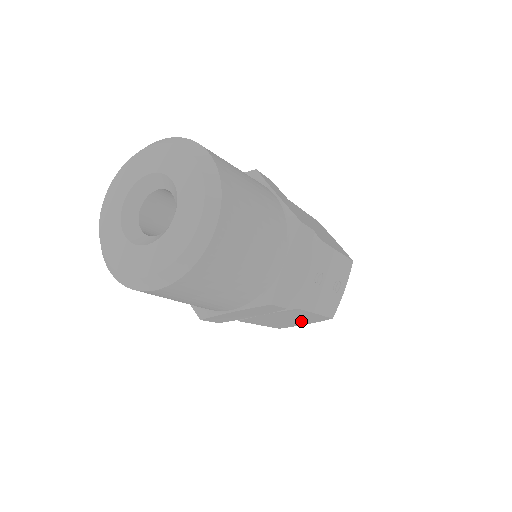
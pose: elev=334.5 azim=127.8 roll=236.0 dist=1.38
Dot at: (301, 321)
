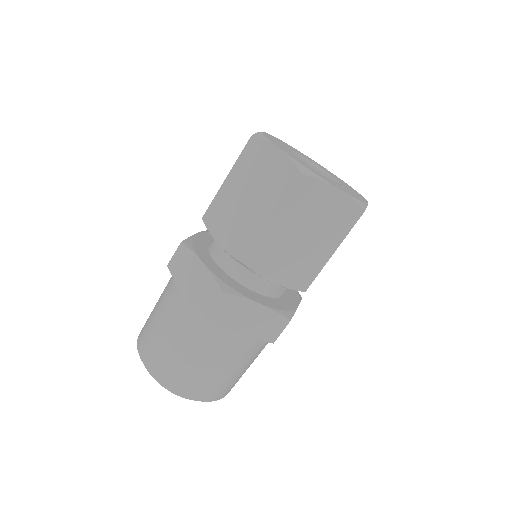
Dot at: occluded
